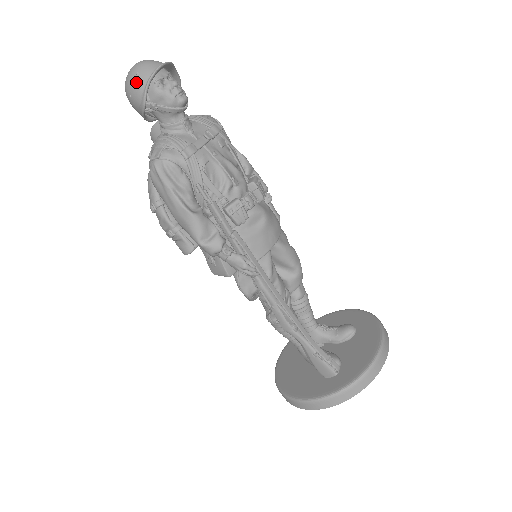
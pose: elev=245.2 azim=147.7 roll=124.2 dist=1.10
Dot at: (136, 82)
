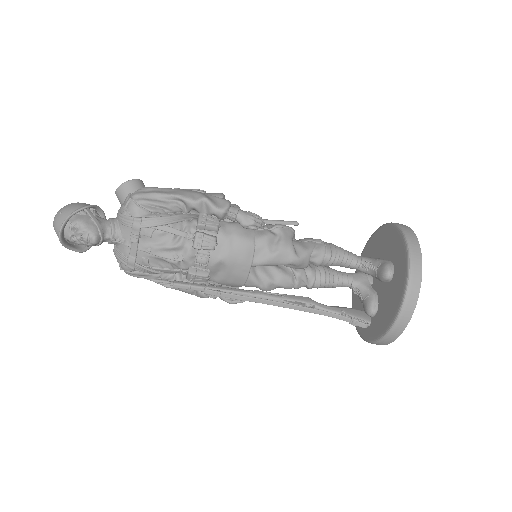
Dot at: occluded
